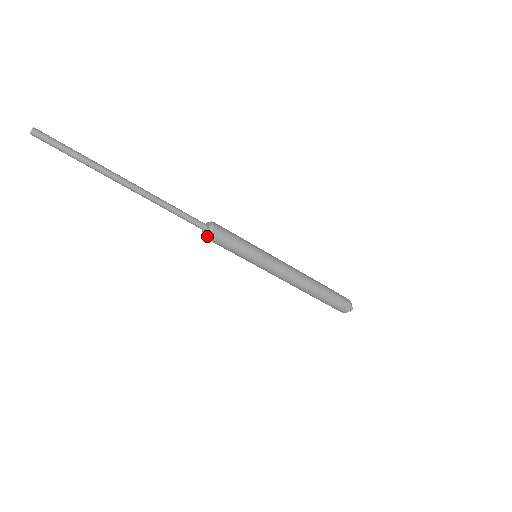
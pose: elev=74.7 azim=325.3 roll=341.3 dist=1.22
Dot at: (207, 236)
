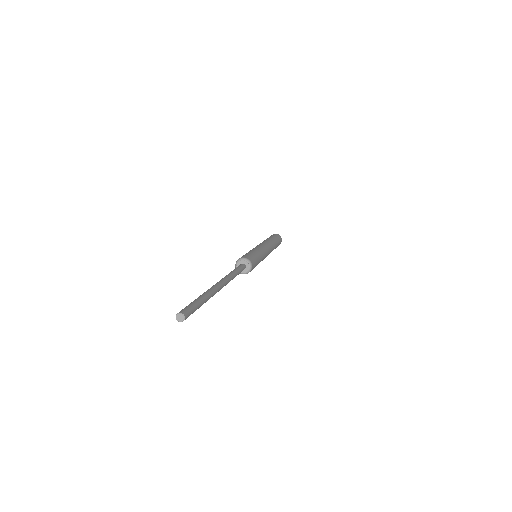
Dot at: (240, 273)
